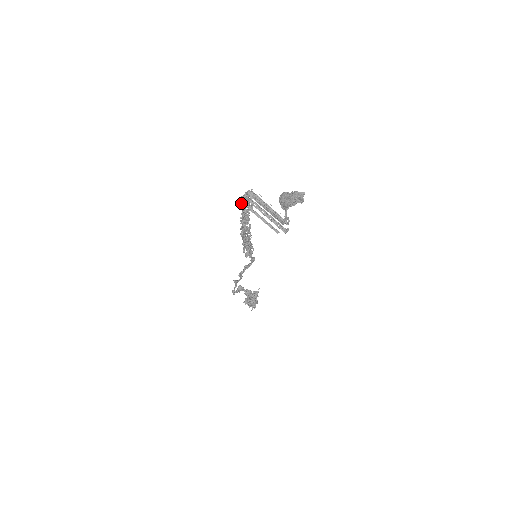
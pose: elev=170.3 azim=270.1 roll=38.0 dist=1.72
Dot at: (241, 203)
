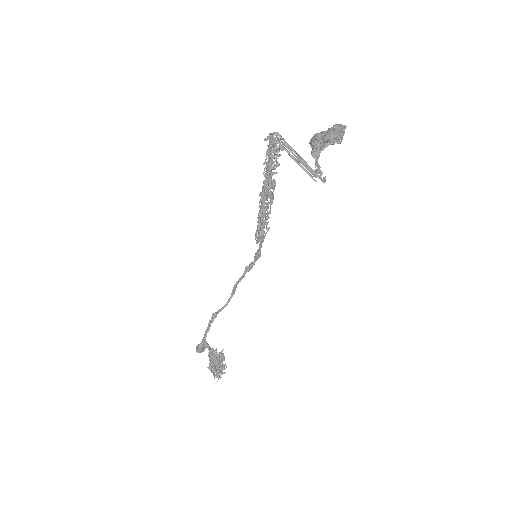
Dot at: occluded
